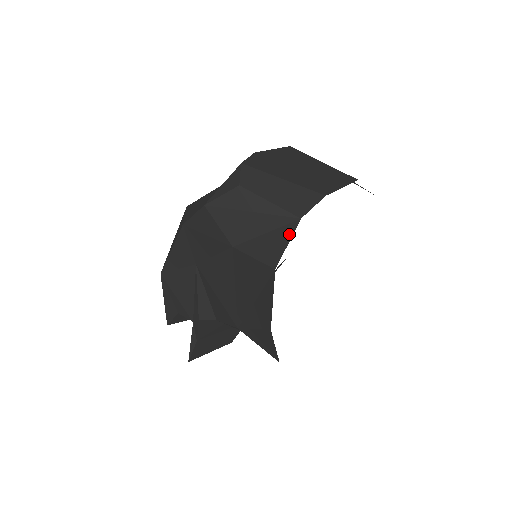
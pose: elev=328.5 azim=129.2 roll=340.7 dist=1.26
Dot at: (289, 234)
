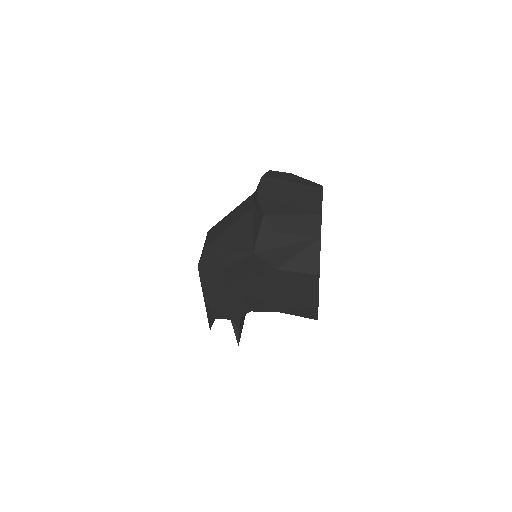
Dot at: (317, 250)
